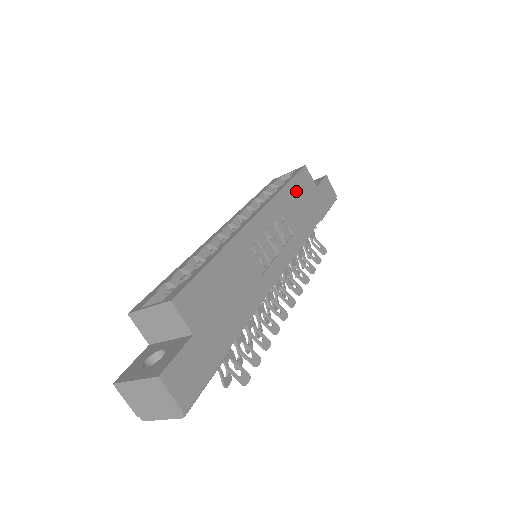
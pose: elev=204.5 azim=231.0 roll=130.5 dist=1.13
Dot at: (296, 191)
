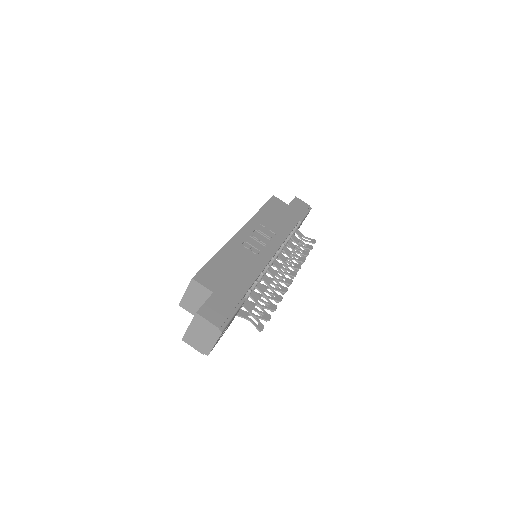
Dot at: (270, 211)
